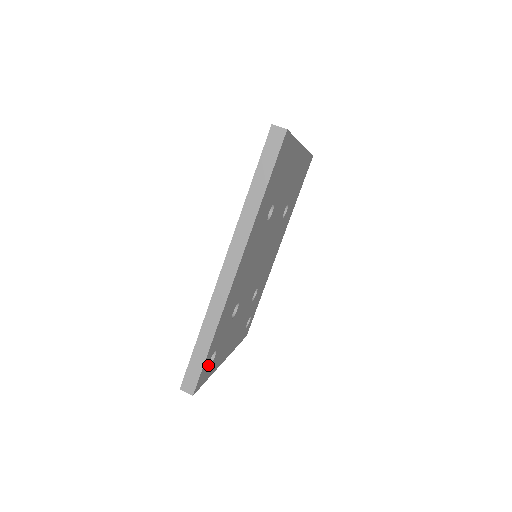
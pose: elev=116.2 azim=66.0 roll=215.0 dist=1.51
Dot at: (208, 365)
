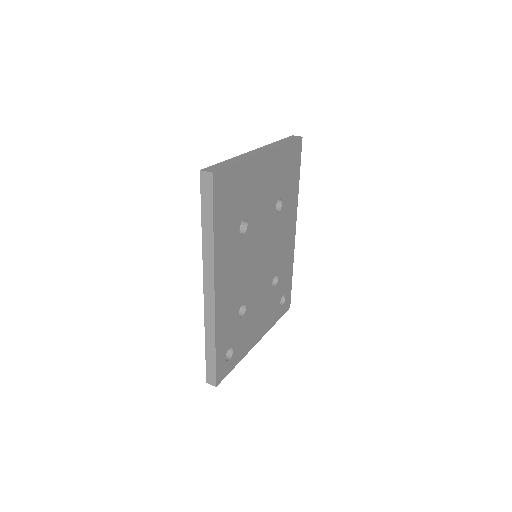
Dot at: (225, 360)
